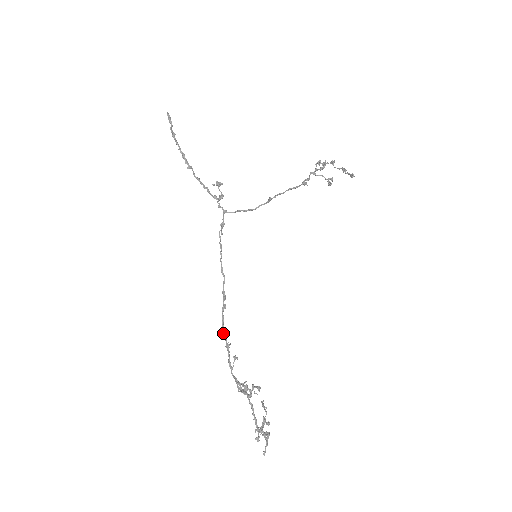
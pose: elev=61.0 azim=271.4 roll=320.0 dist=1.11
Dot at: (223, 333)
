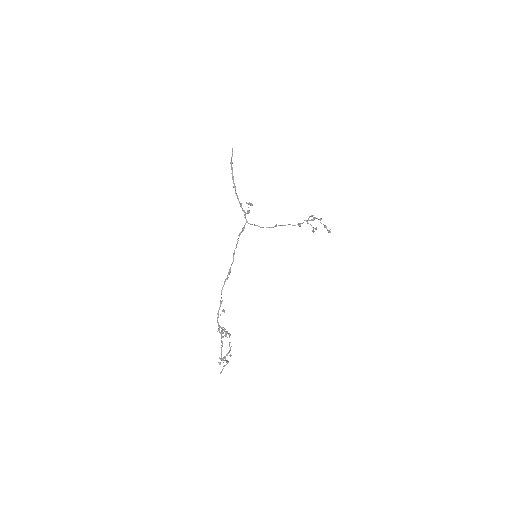
Dot at: (221, 294)
